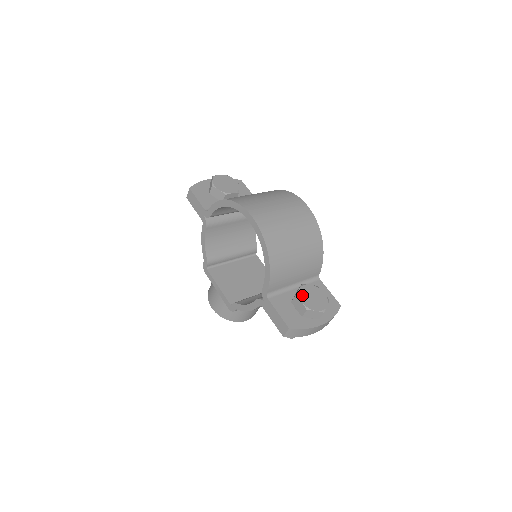
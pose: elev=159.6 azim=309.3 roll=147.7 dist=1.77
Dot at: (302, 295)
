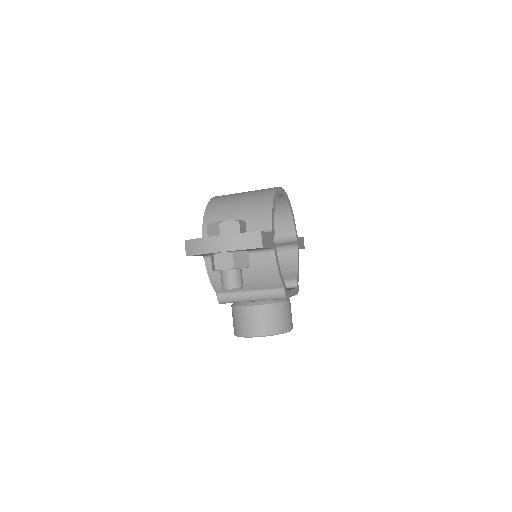
Dot at: occluded
